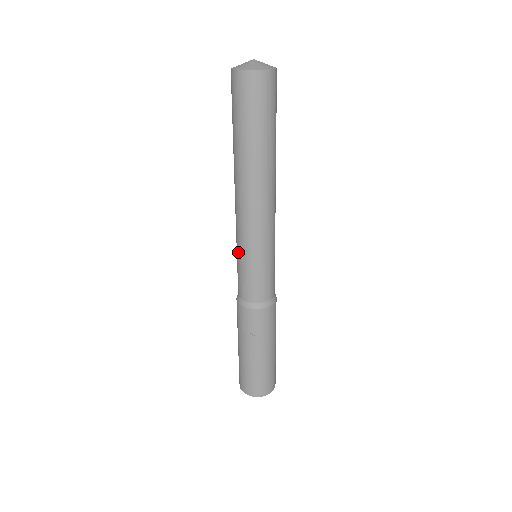
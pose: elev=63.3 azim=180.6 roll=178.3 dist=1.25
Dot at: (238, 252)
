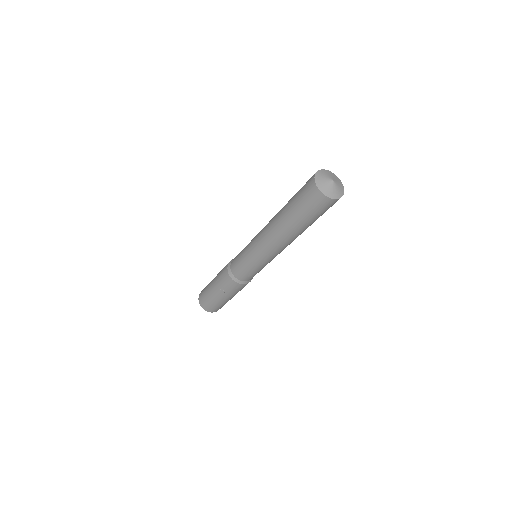
Dot at: (246, 249)
